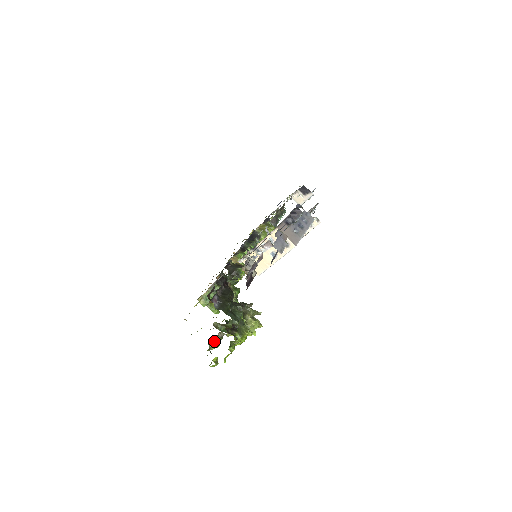
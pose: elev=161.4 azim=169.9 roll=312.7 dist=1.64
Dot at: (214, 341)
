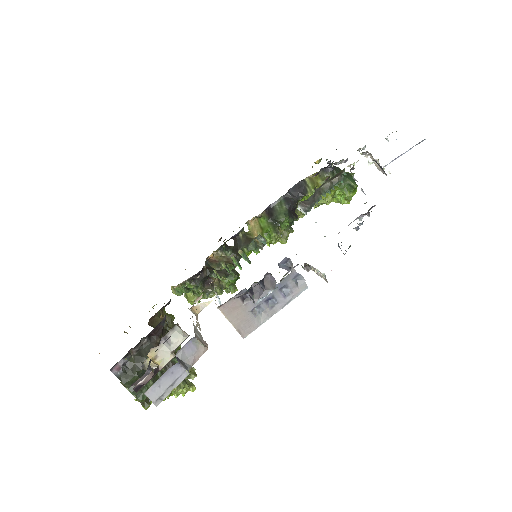
Dot at: occluded
